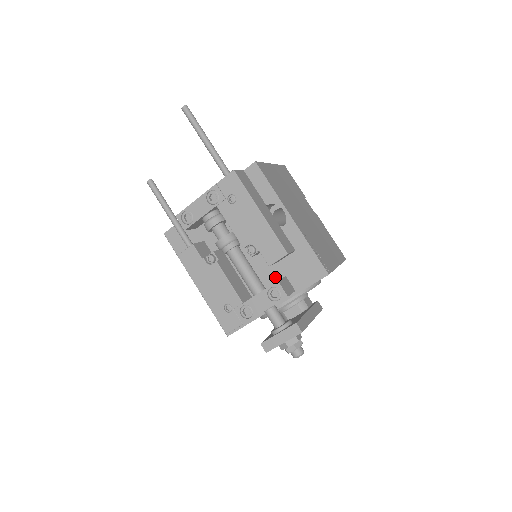
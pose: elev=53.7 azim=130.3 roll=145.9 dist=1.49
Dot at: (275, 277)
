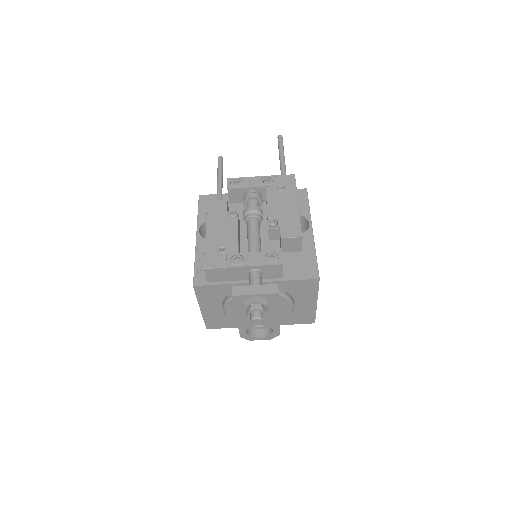
Dot at: occluded
